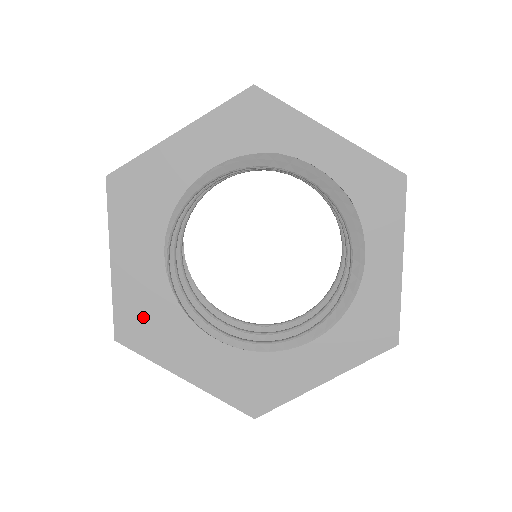
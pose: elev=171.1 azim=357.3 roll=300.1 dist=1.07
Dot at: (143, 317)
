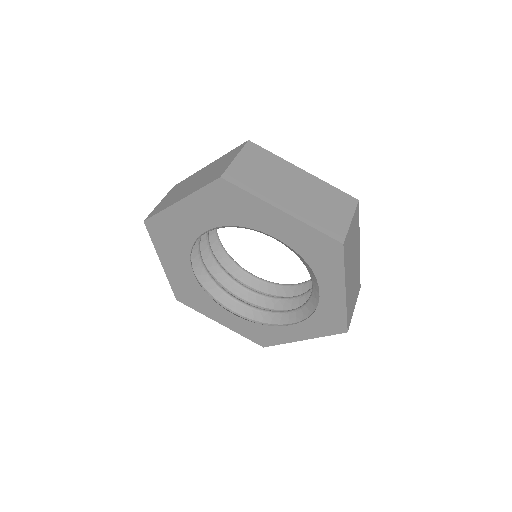
Dot at: (168, 232)
